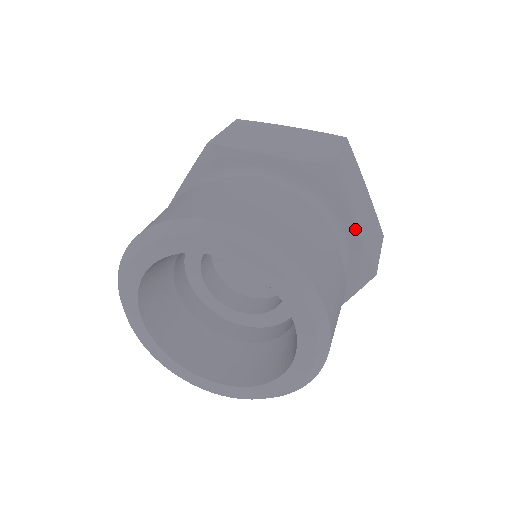
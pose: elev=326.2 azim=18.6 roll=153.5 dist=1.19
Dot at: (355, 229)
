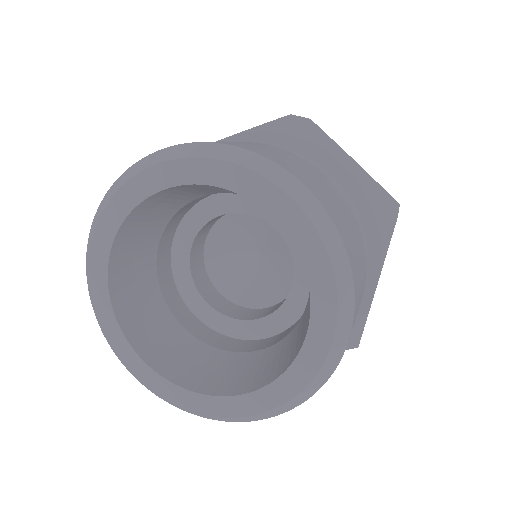
Dot at: (374, 290)
